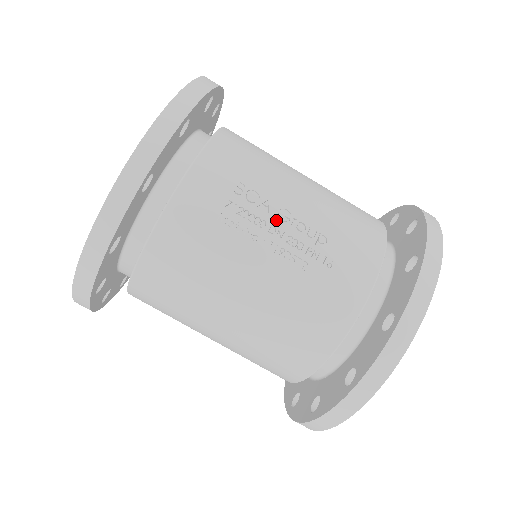
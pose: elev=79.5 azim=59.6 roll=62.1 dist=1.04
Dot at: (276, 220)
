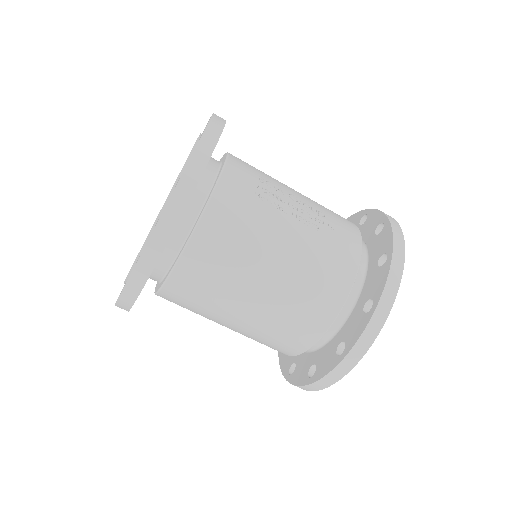
Dot at: (290, 200)
